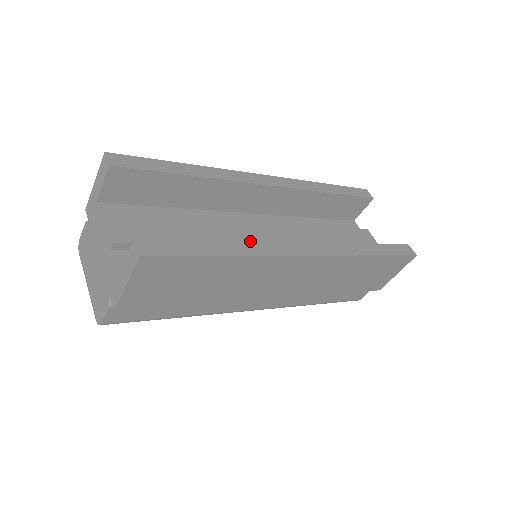
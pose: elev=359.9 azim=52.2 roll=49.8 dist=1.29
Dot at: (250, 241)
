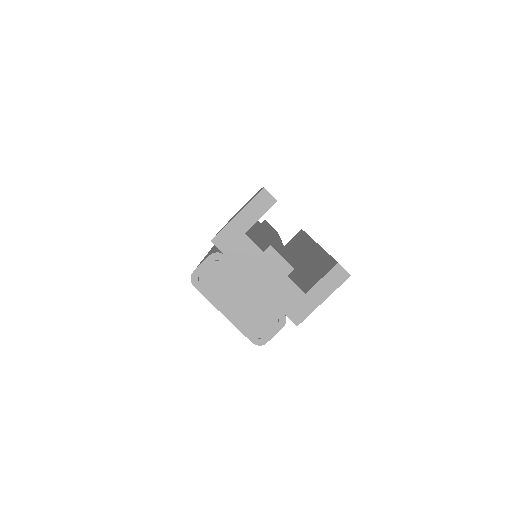
Dot at: (322, 248)
